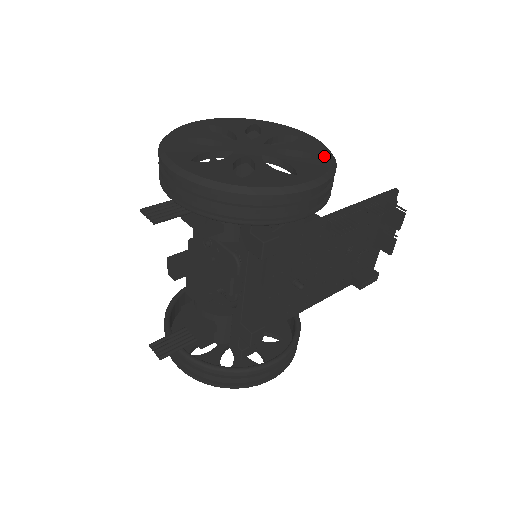
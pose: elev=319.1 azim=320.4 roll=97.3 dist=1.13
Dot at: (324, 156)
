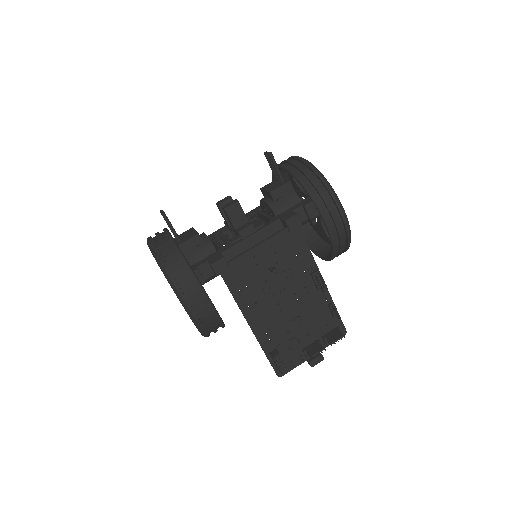
Dot at: occluded
